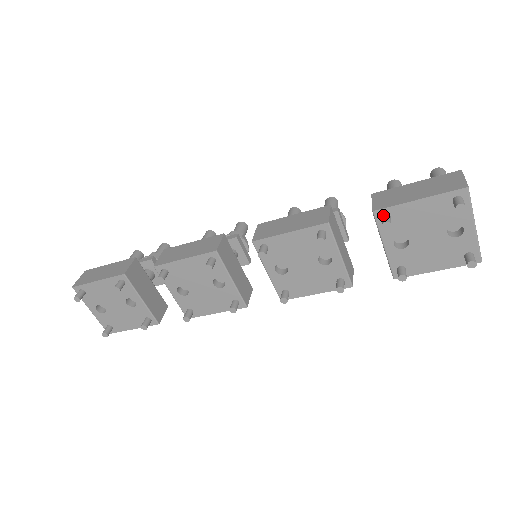
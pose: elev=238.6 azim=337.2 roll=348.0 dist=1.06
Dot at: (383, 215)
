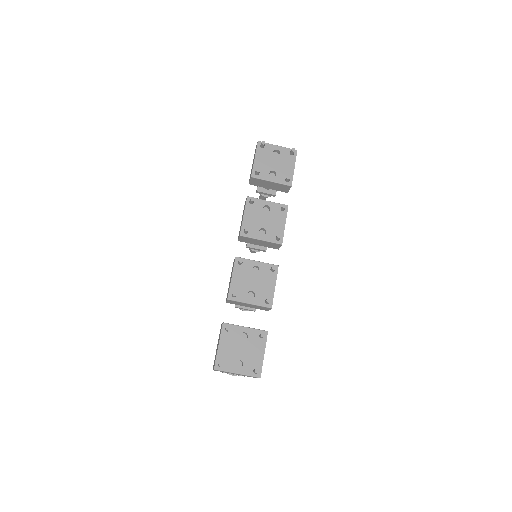
Dot at: (255, 173)
